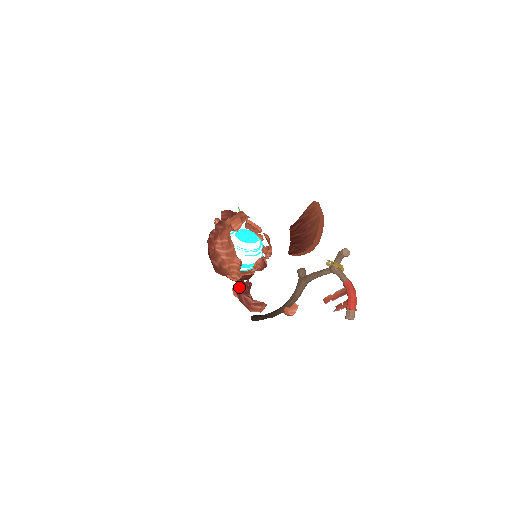
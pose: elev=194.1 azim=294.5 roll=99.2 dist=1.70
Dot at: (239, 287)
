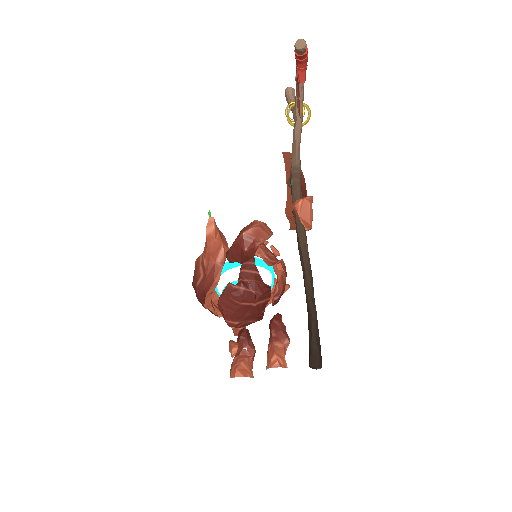
Dot at: occluded
